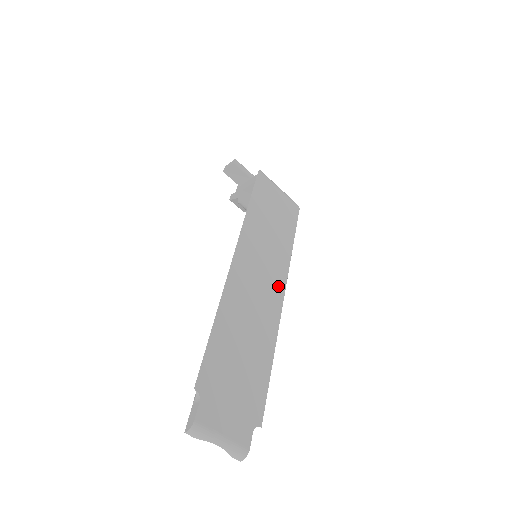
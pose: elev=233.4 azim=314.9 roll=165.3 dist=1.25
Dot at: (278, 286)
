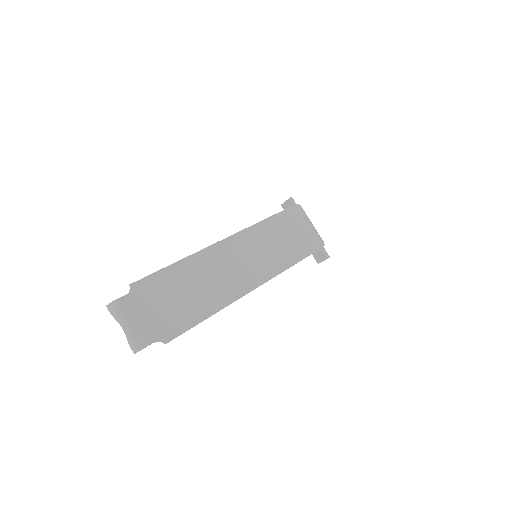
Dot at: (256, 279)
